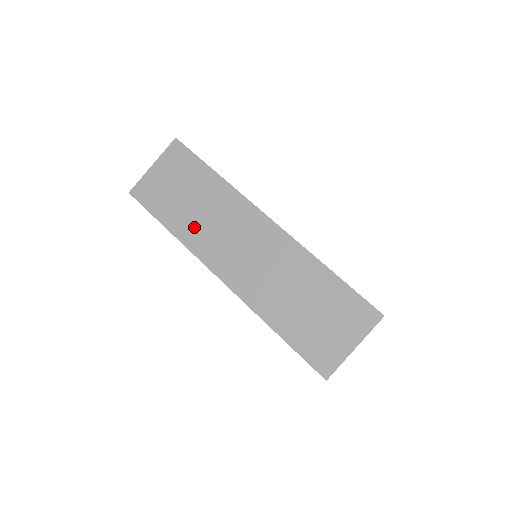
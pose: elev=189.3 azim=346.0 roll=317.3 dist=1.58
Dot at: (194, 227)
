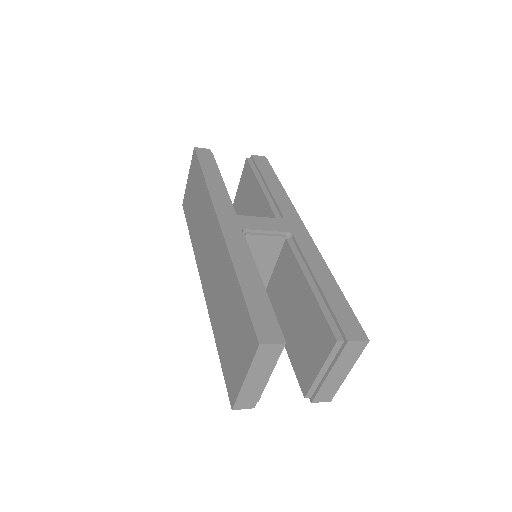
Dot at: (196, 233)
